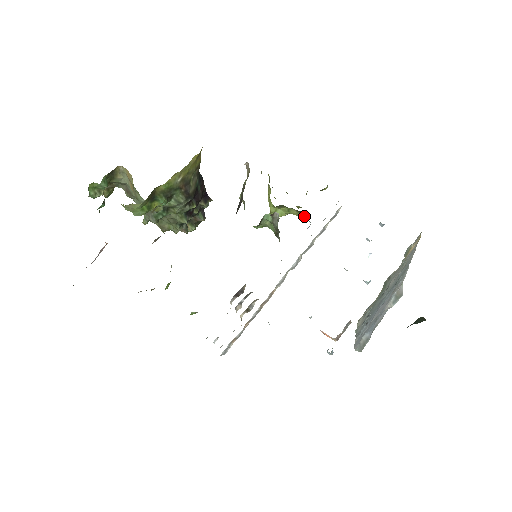
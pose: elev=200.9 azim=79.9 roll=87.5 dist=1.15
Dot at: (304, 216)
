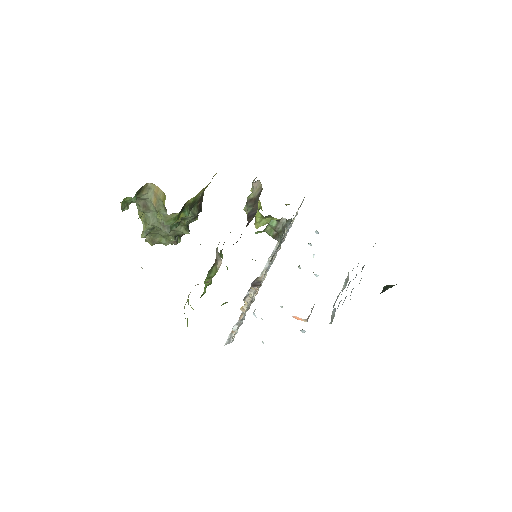
Dot at: (286, 223)
